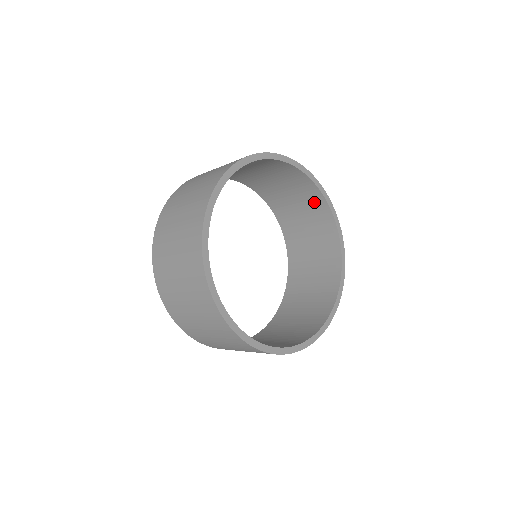
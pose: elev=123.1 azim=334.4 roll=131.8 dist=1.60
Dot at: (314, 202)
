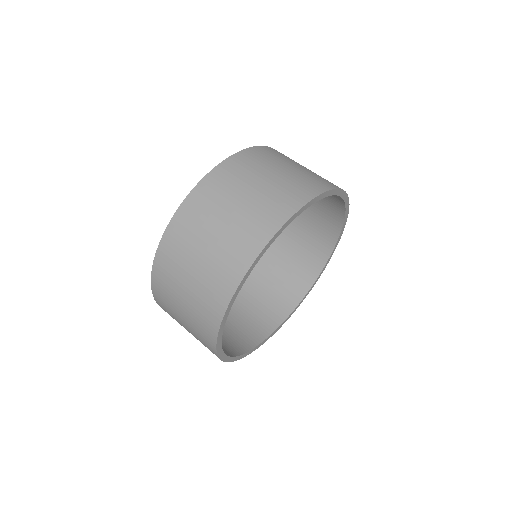
Dot at: (323, 238)
